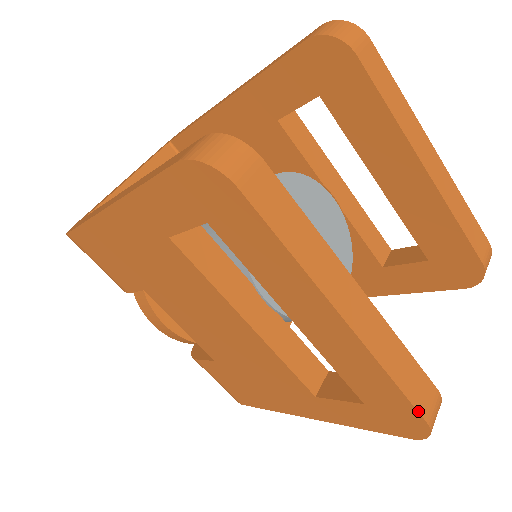
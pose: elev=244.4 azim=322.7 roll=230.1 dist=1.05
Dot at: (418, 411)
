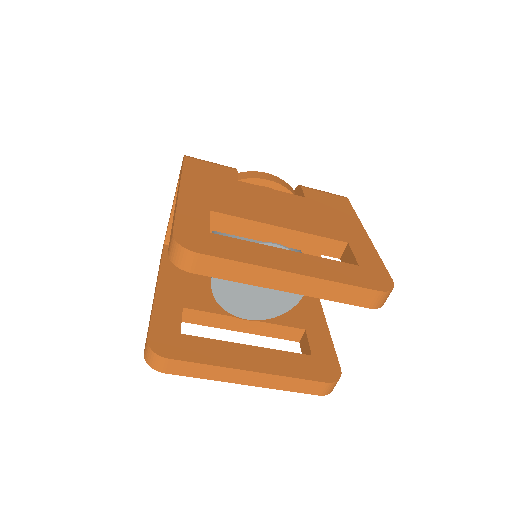
Dot at: occluded
